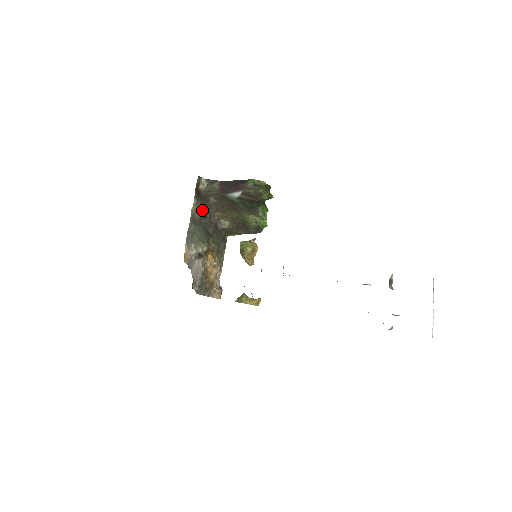
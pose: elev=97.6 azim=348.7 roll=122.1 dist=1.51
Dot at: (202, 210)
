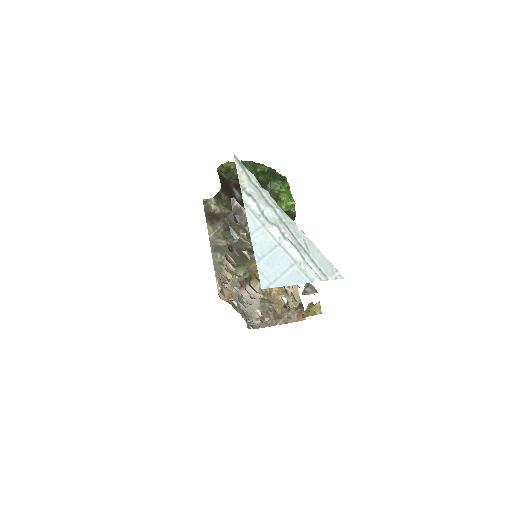
Dot at: (226, 231)
